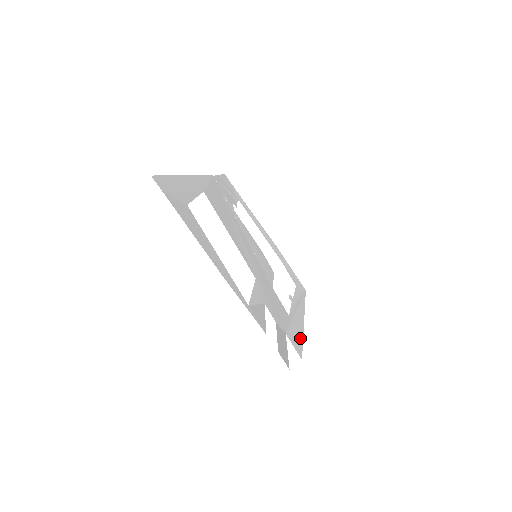
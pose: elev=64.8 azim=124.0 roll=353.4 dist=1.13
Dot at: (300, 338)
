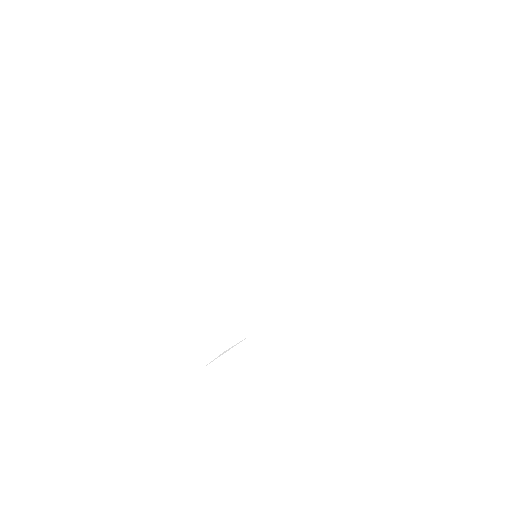
Dot at: occluded
